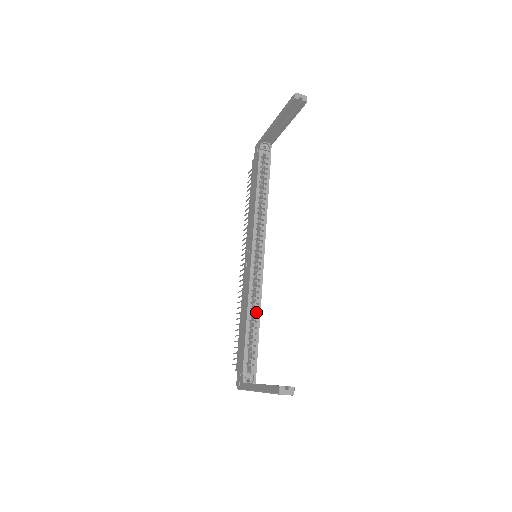
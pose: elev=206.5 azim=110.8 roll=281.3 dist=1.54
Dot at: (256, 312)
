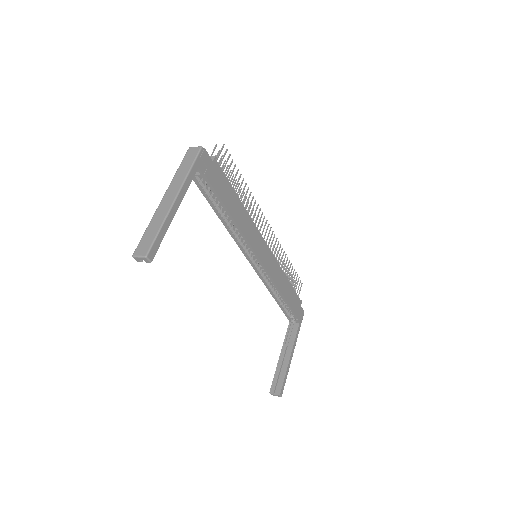
Dot at: occluded
